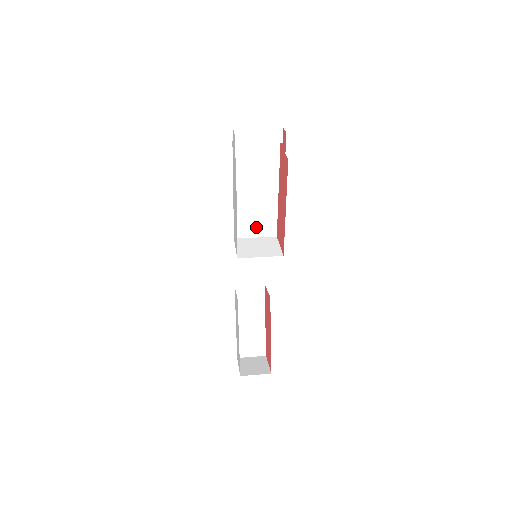
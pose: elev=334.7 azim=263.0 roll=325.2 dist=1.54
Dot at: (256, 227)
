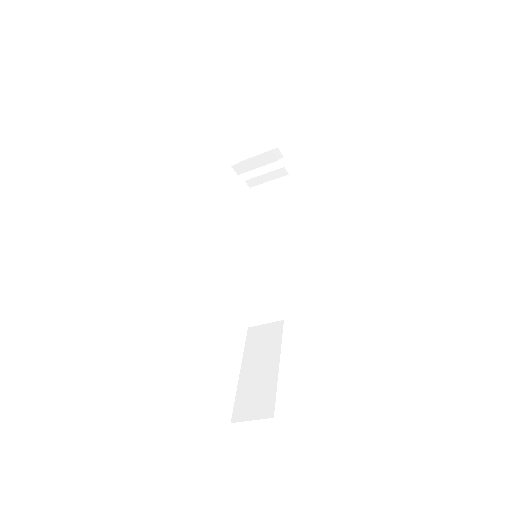
Dot at: (270, 251)
